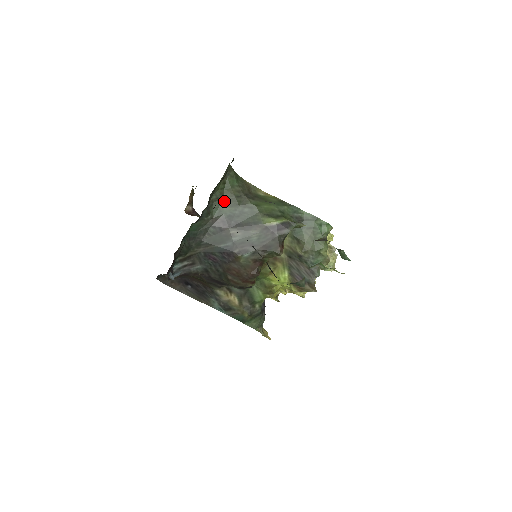
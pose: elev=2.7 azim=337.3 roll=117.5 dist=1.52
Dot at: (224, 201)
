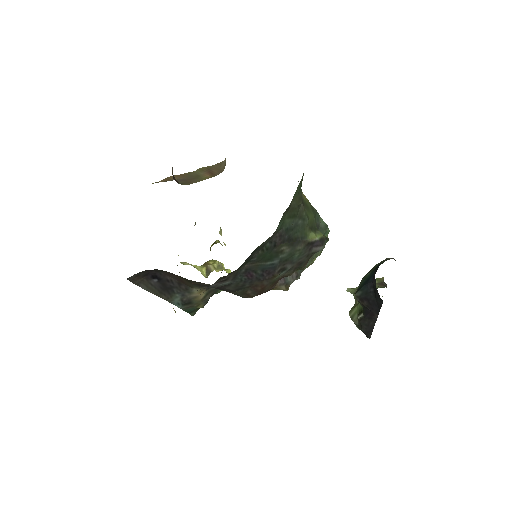
Dot at: (290, 211)
